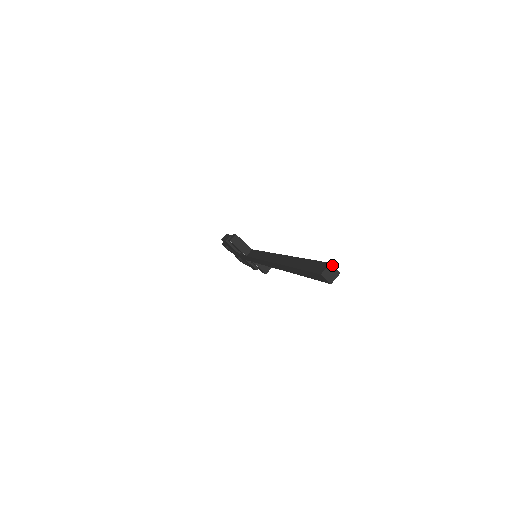
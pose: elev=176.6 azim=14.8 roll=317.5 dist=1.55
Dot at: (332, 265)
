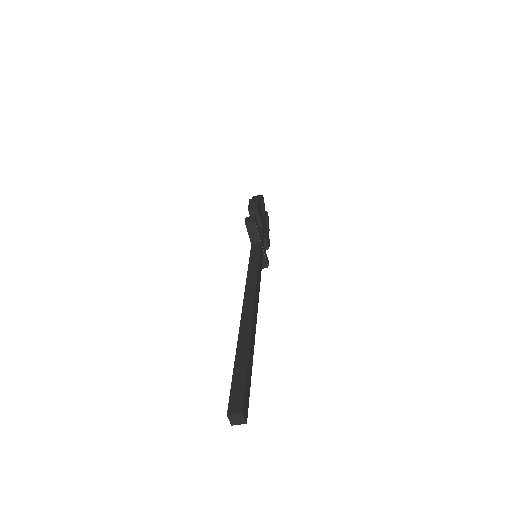
Dot at: (243, 415)
